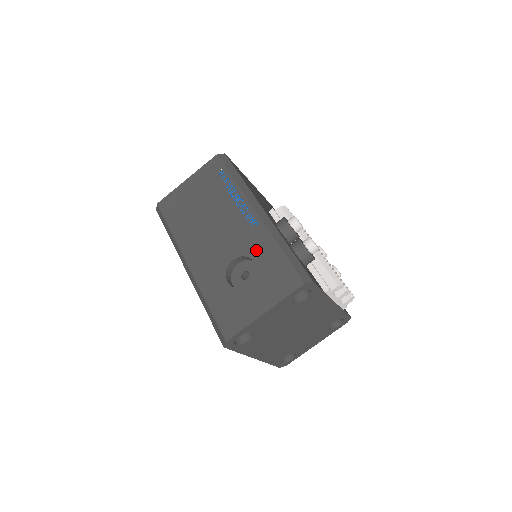
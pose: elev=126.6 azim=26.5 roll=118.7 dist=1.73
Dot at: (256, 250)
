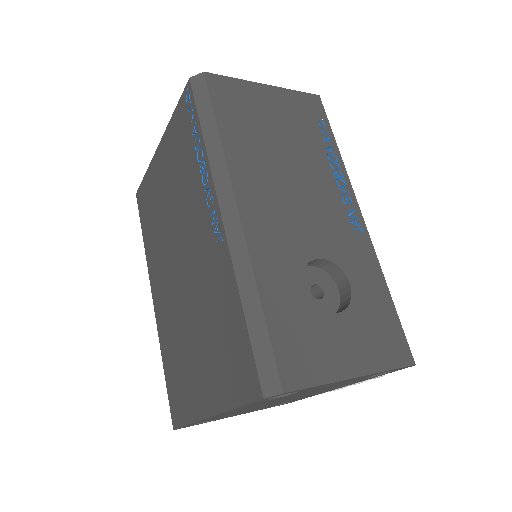
Dot at: (356, 268)
